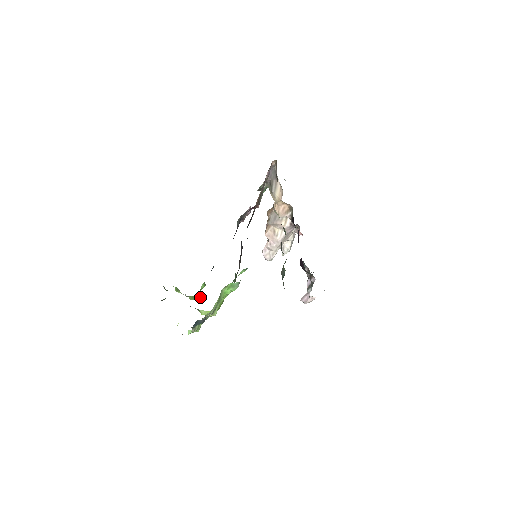
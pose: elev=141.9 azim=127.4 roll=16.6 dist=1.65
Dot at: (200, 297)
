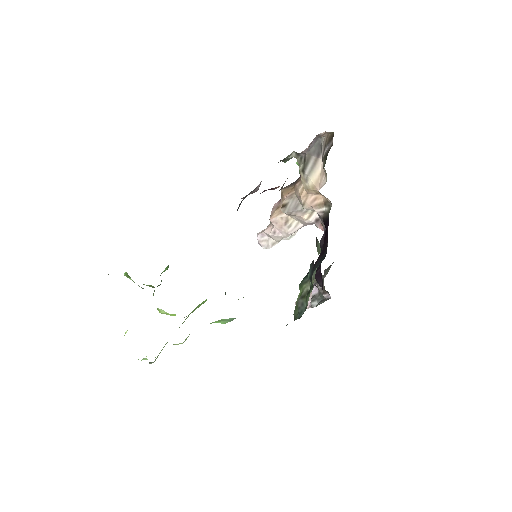
Dot at: (159, 285)
